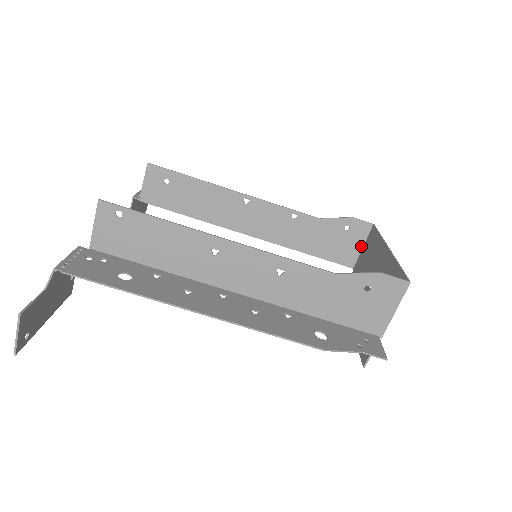
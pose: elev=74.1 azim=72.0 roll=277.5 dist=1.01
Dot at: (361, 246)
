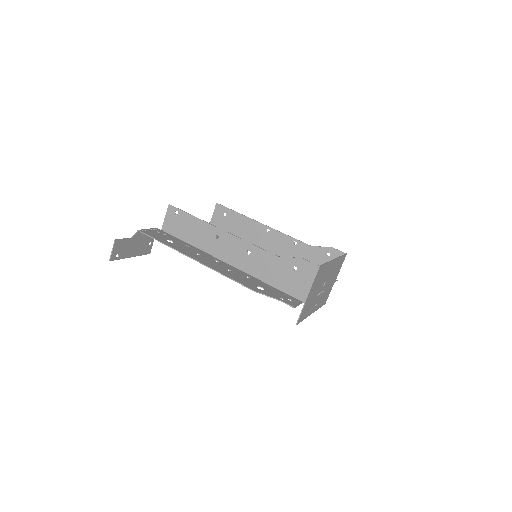
Dot at: occluded
